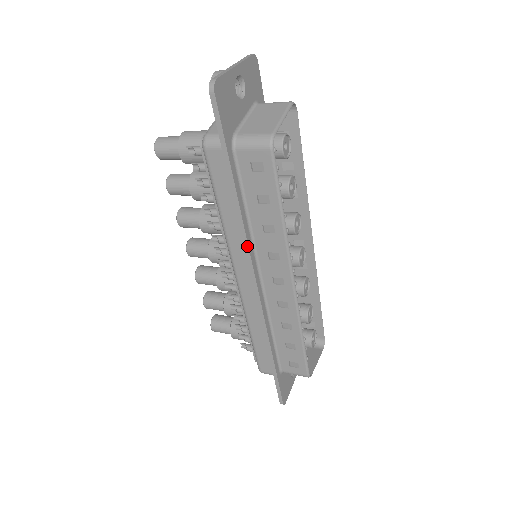
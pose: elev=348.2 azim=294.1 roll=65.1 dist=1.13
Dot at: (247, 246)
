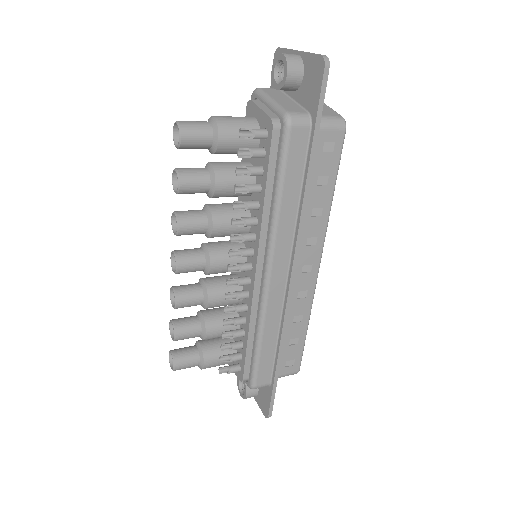
Dot at: (301, 232)
